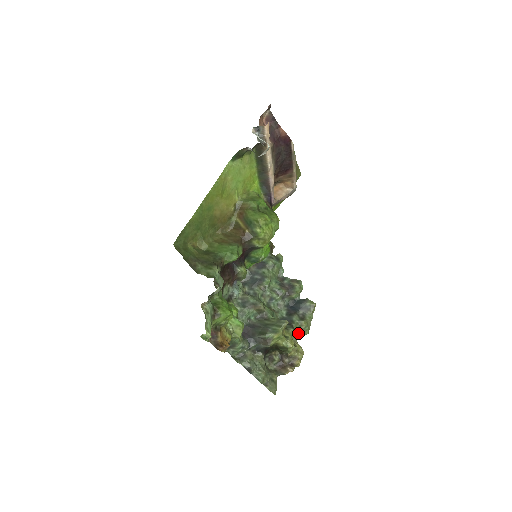
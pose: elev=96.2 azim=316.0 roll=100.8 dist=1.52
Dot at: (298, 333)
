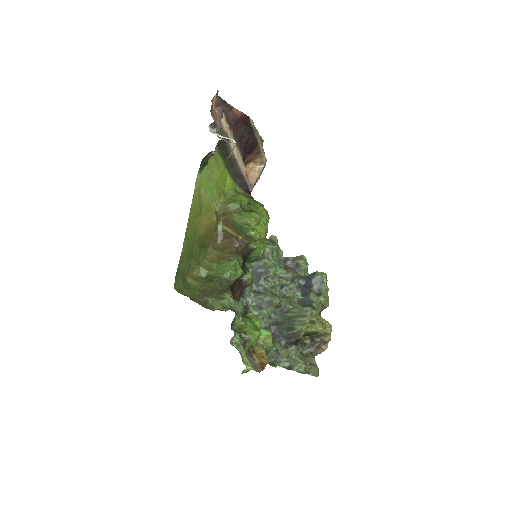
Dot at: (320, 310)
